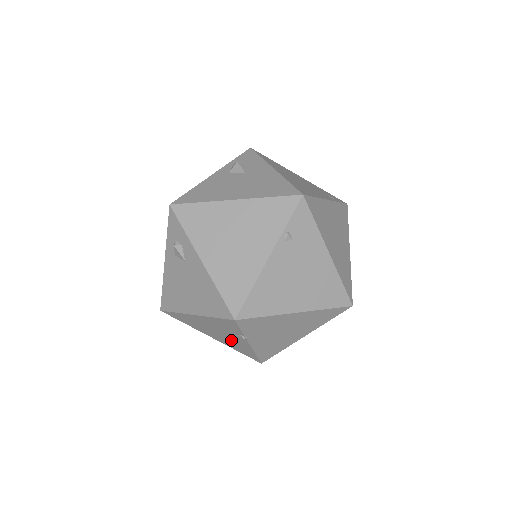
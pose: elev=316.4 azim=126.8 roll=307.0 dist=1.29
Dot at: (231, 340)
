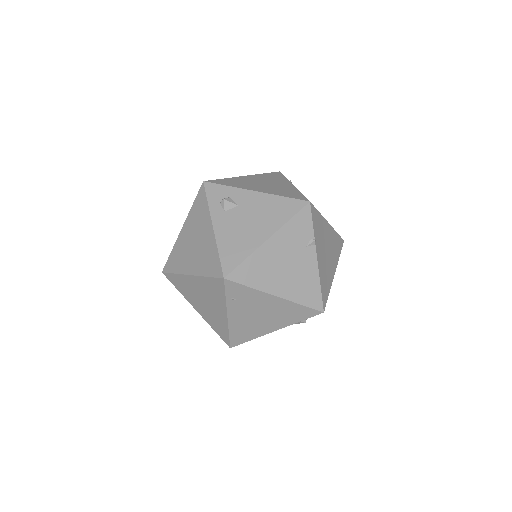
Dot at: (299, 272)
